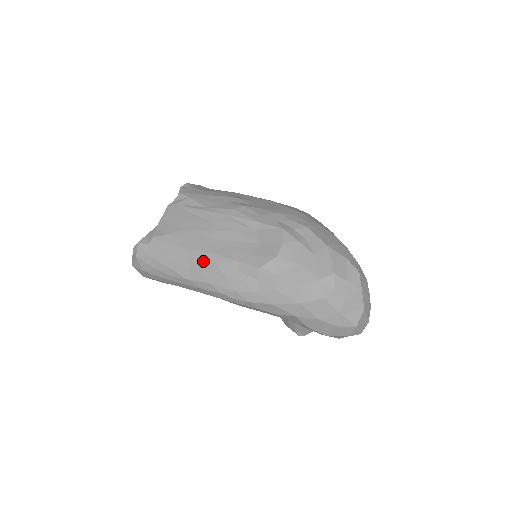
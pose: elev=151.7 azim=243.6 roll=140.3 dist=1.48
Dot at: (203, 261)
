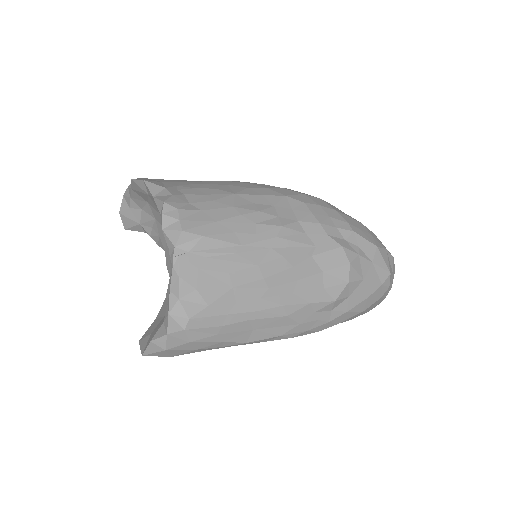
Dot at: (271, 319)
